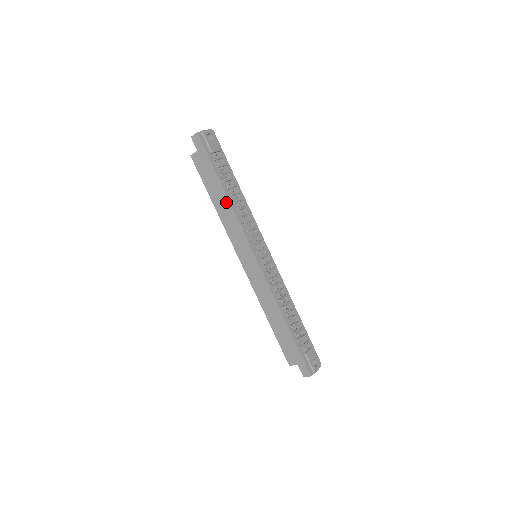
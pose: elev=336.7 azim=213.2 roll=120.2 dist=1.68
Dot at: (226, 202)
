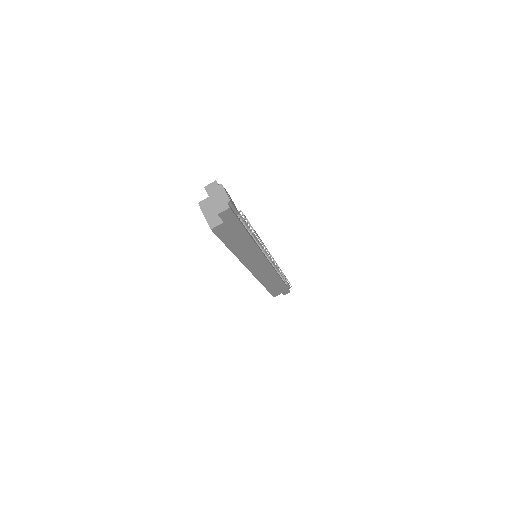
Dot at: (250, 244)
